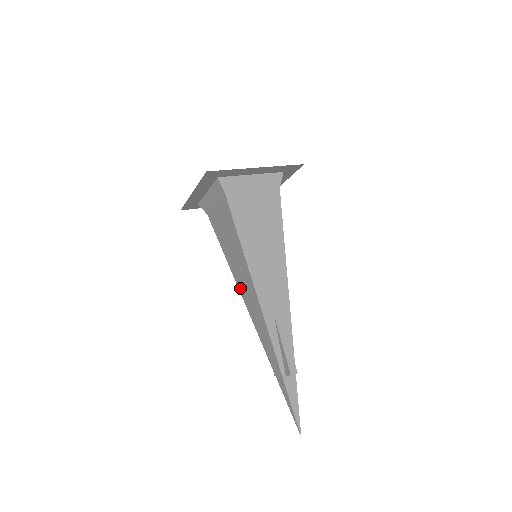
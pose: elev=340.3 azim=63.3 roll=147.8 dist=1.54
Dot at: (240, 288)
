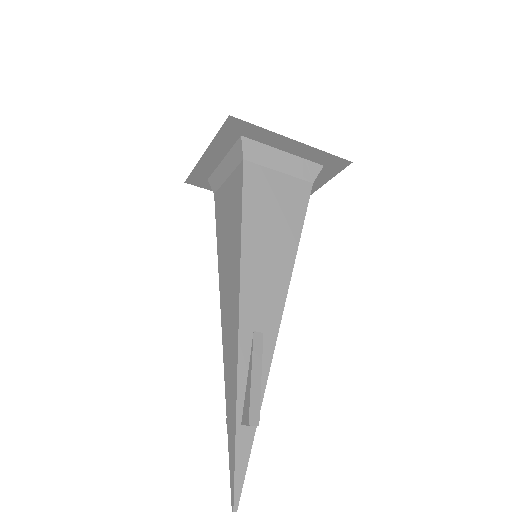
Dot at: (222, 290)
